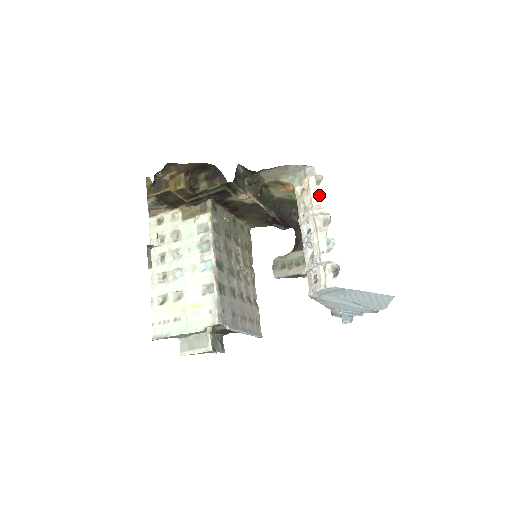
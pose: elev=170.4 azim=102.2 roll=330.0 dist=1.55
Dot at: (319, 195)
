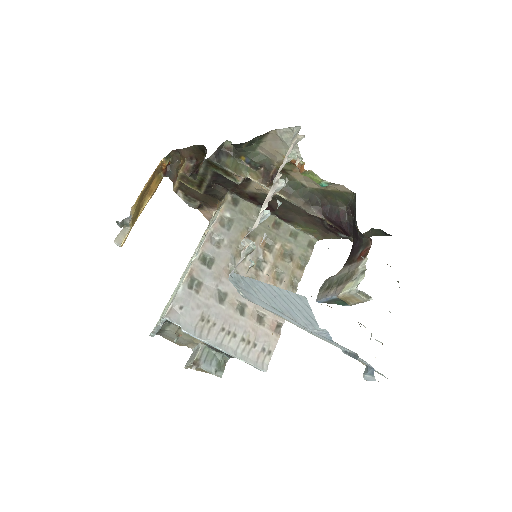
Dot at: (287, 159)
